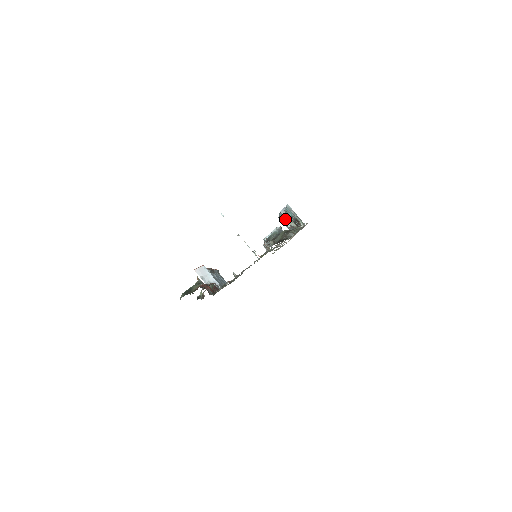
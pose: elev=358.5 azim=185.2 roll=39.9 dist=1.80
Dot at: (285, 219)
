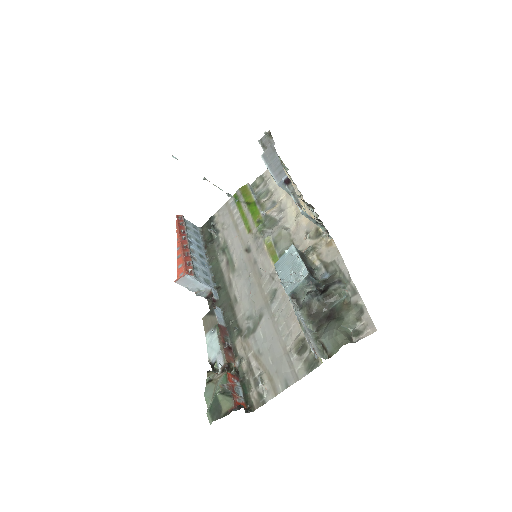
Dot at: occluded
